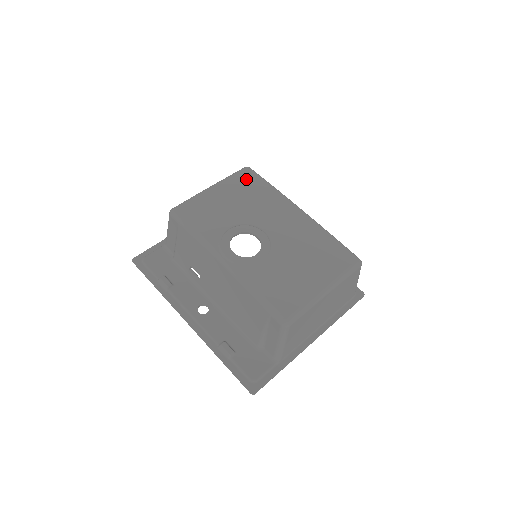
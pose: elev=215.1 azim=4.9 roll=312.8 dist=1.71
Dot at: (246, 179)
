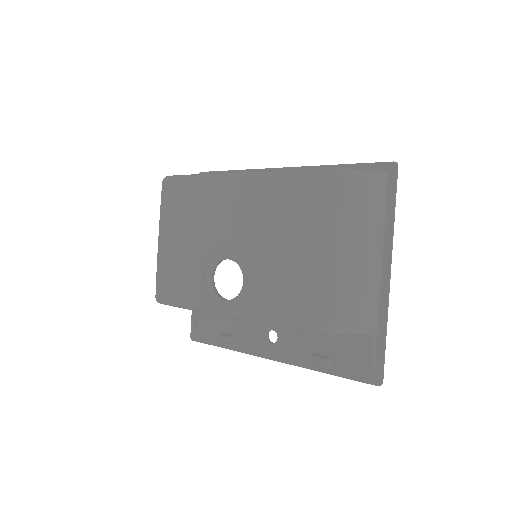
Dot at: (172, 197)
